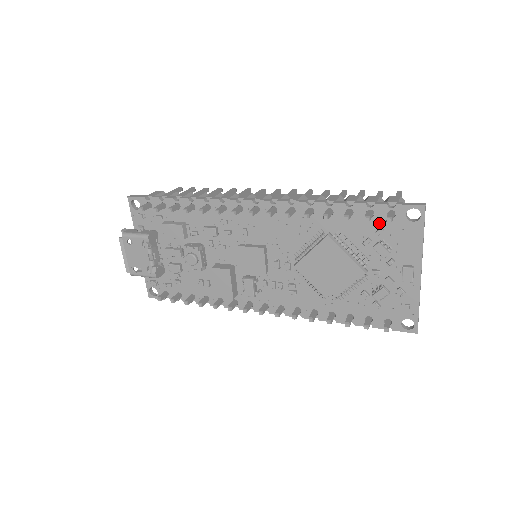
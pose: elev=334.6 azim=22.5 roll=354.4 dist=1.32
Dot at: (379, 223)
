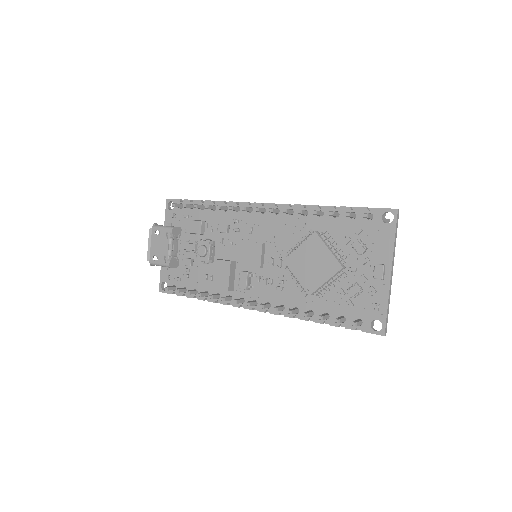
Dot at: (359, 224)
